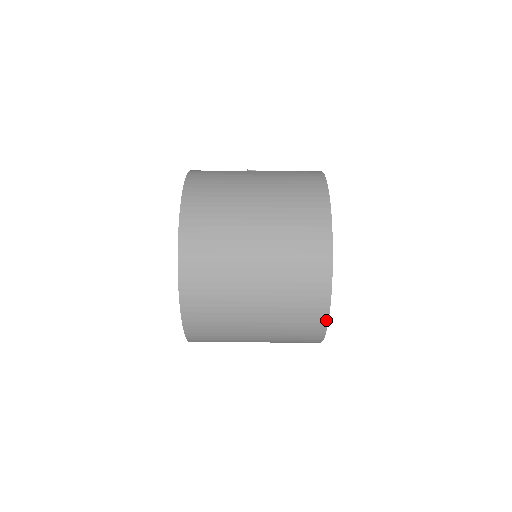
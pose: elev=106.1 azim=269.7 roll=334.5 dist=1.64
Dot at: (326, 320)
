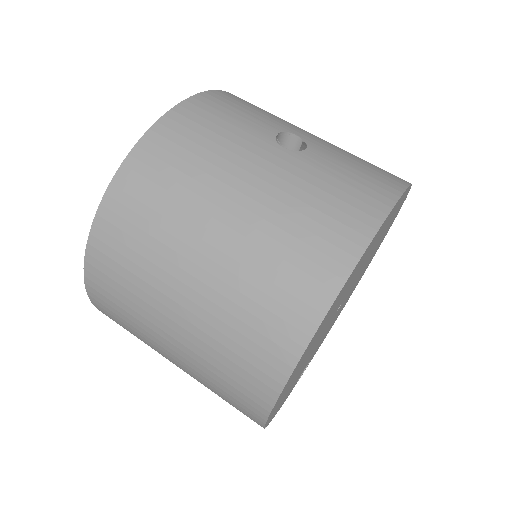
Dot at: (261, 426)
